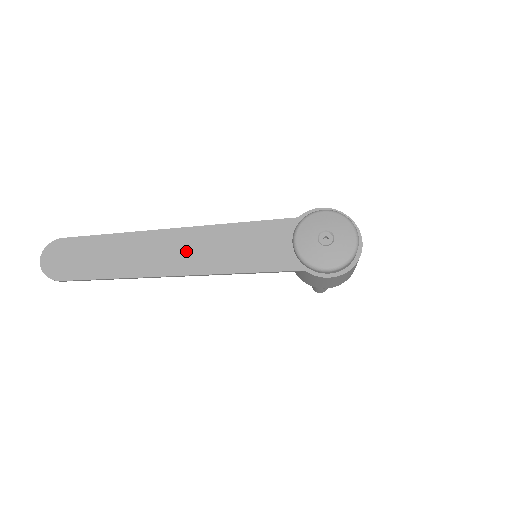
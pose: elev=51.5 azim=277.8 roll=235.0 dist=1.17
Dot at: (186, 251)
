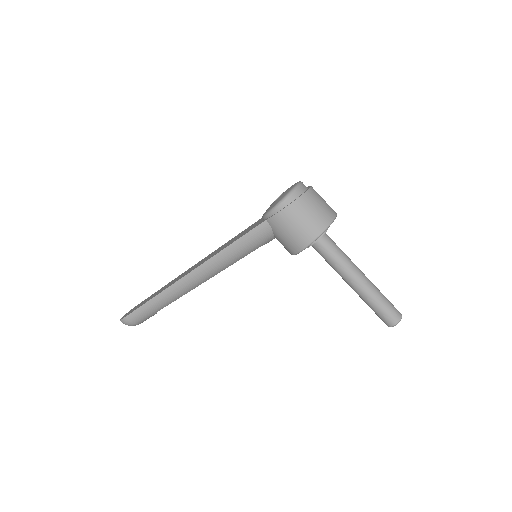
Dot at: (198, 264)
